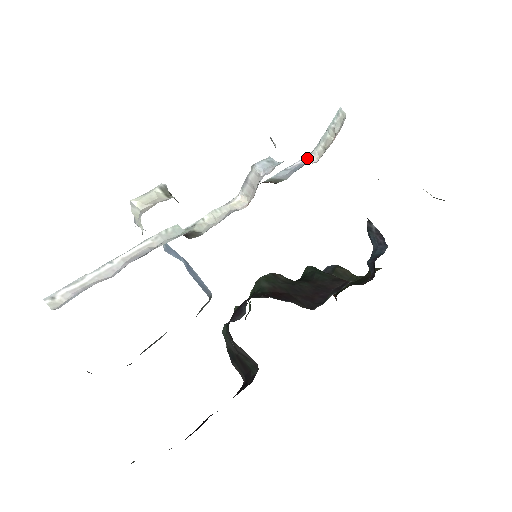
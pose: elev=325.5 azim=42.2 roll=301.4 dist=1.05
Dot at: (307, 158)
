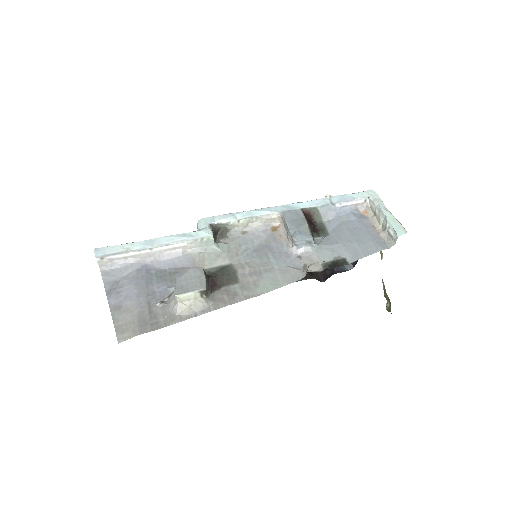
Dot at: (360, 202)
